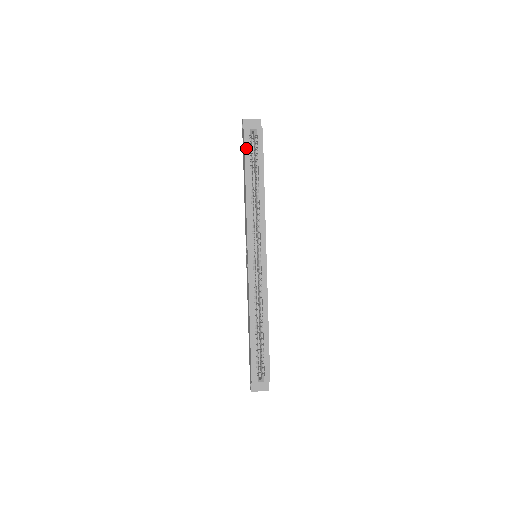
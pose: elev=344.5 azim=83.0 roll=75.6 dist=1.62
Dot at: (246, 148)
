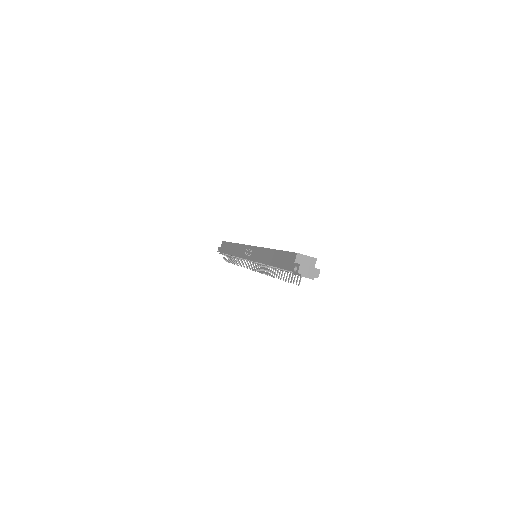
Dot at: occluded
